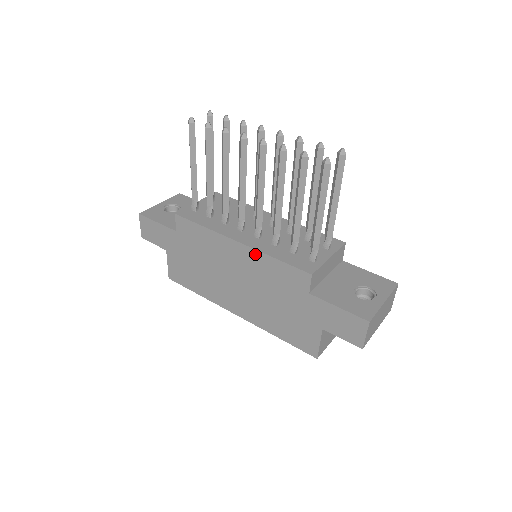
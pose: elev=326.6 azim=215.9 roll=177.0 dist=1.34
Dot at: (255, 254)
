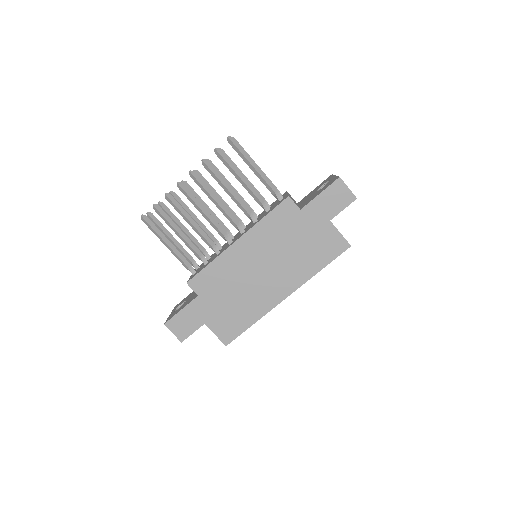
Dot at: (252, 233)
